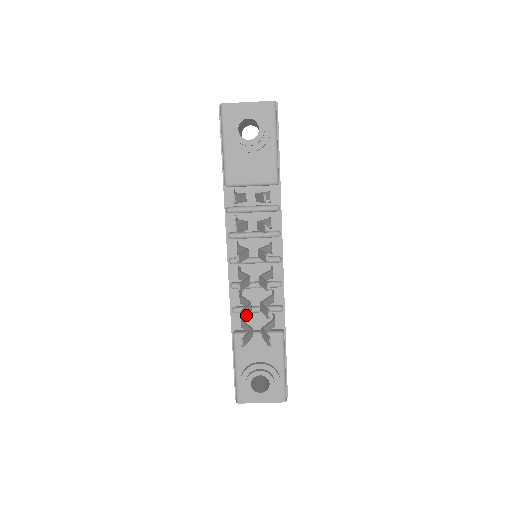
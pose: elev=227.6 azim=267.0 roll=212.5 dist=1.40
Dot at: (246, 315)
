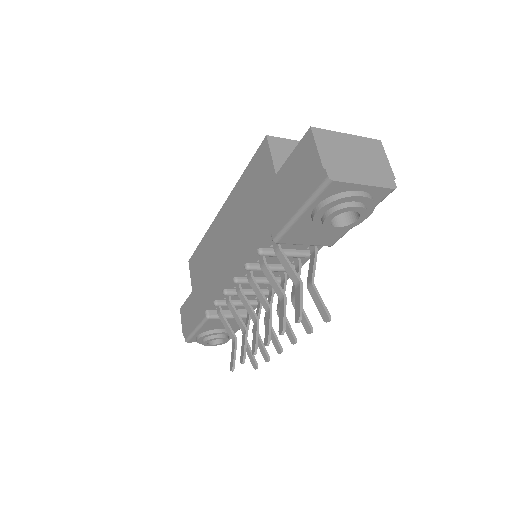
Dot at: (243, 350)
